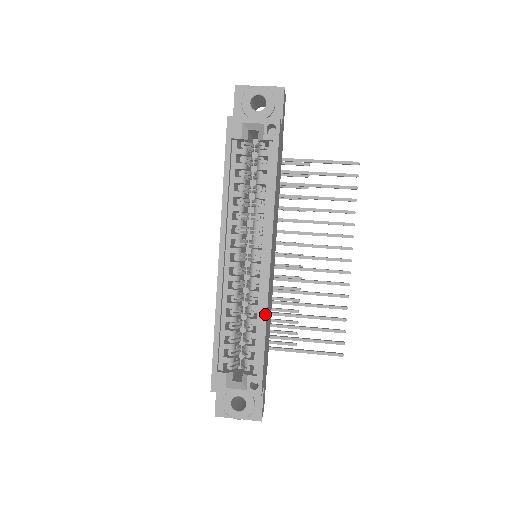
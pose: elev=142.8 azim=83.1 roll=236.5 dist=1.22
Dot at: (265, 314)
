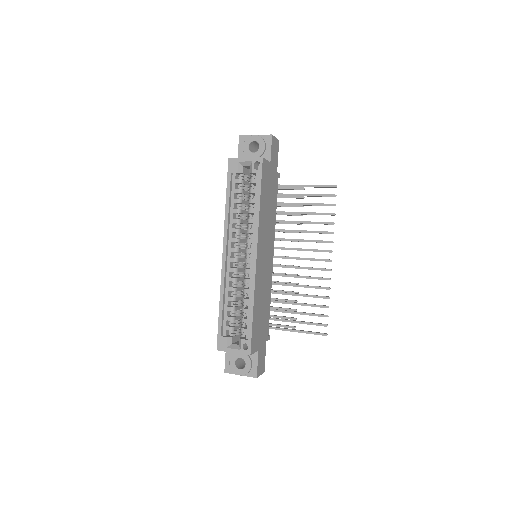
Dot at: (253, 295)
